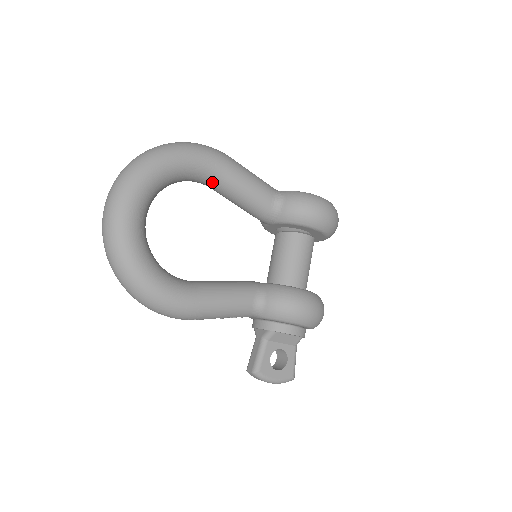
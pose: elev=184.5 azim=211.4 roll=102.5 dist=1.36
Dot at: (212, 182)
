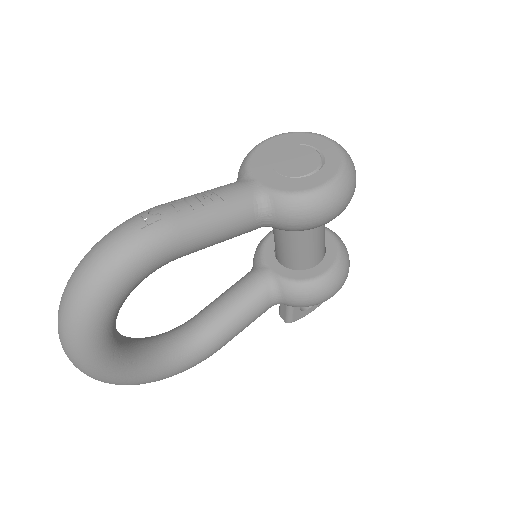
Dot at: occluded
